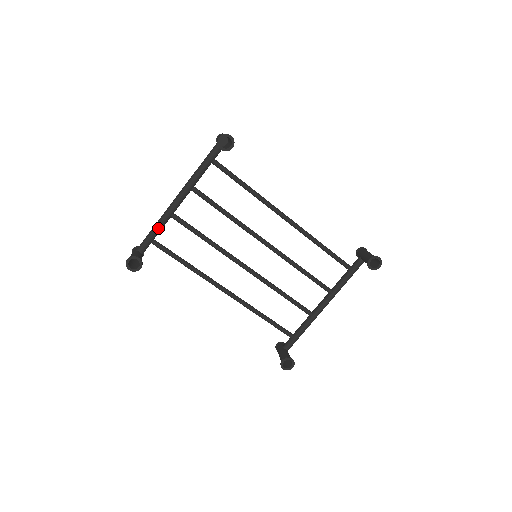
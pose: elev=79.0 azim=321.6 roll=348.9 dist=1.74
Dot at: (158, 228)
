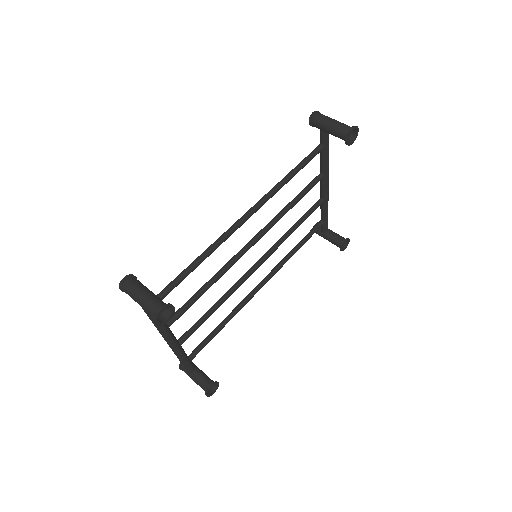
Dot at: (184, 358)
